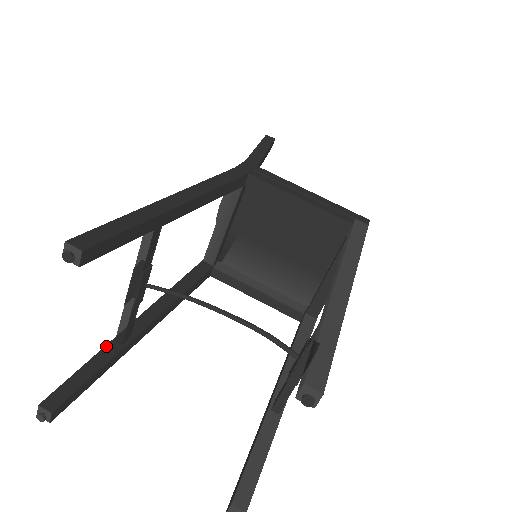
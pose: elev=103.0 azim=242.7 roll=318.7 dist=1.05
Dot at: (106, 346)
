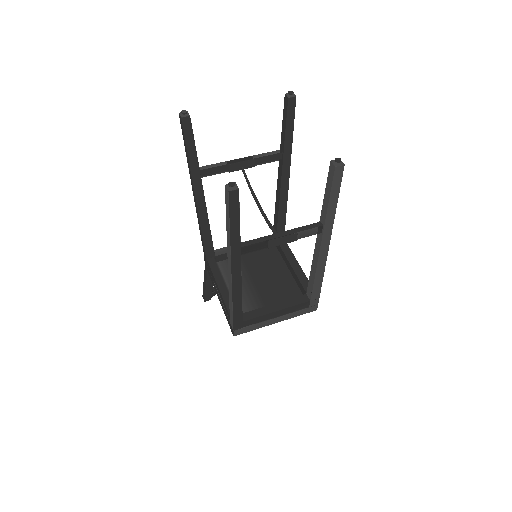
Dot at: occluded
